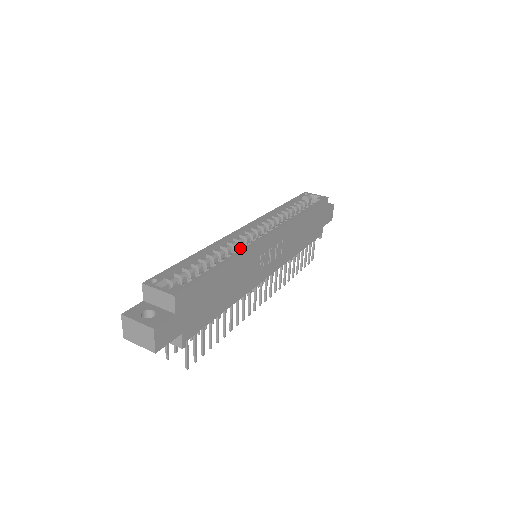
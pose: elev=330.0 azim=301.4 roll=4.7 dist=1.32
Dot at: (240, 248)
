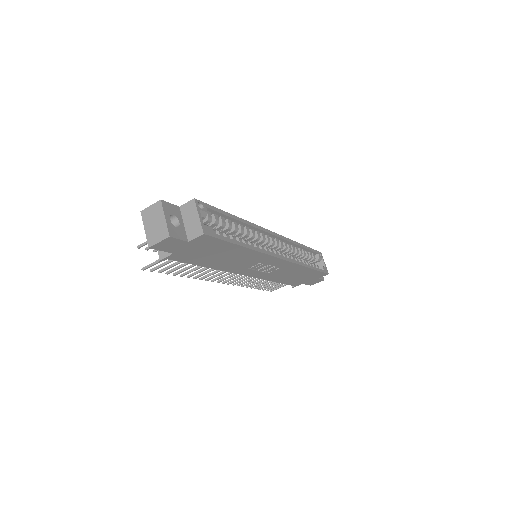
Dot at: (259, 245)
